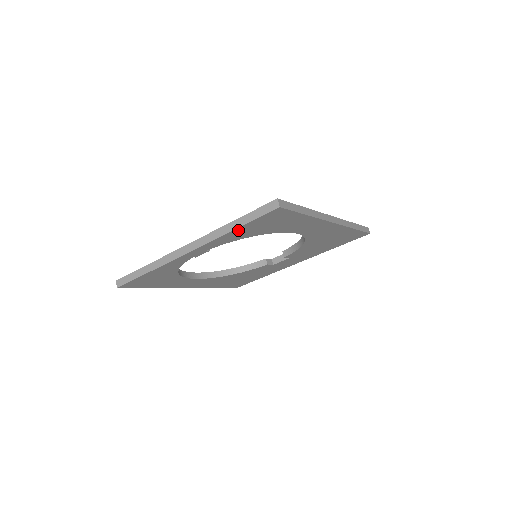
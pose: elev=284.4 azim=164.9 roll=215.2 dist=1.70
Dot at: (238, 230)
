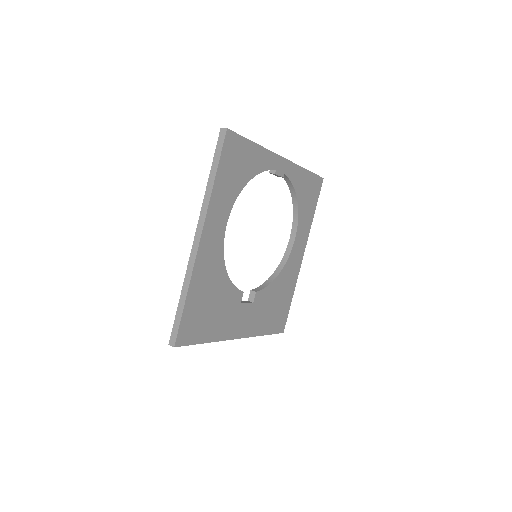
Dot at: (305, 174)
